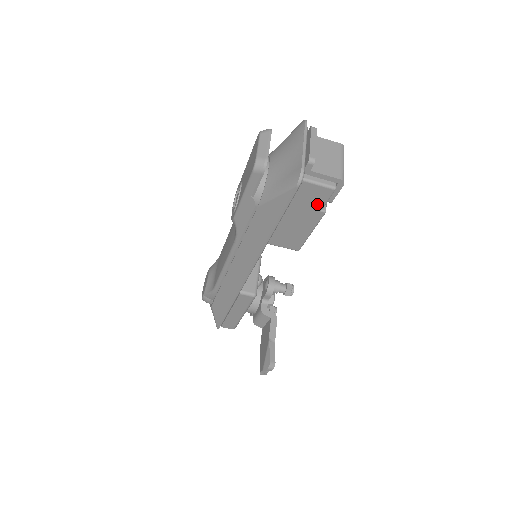
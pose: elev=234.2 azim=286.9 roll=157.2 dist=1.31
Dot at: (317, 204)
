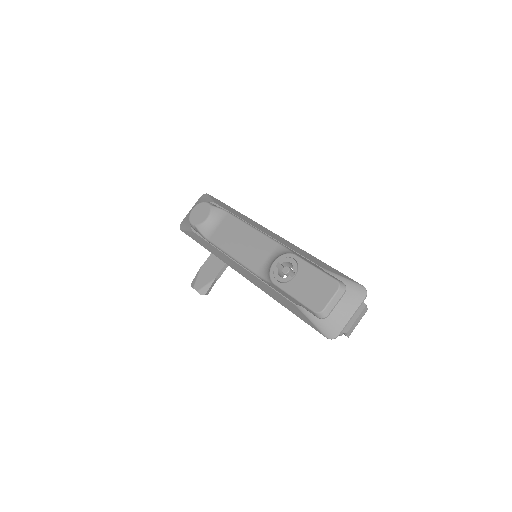
Dot at: occluded
